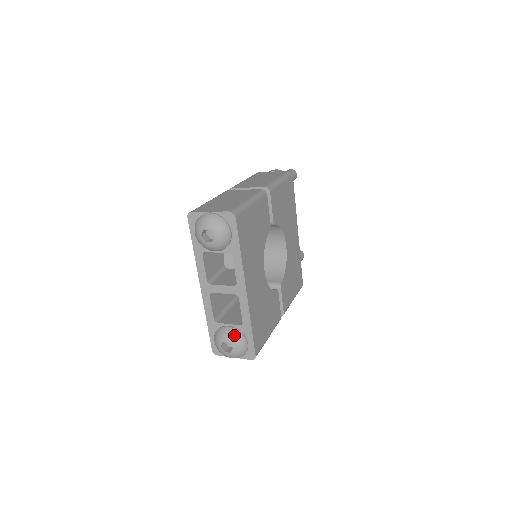
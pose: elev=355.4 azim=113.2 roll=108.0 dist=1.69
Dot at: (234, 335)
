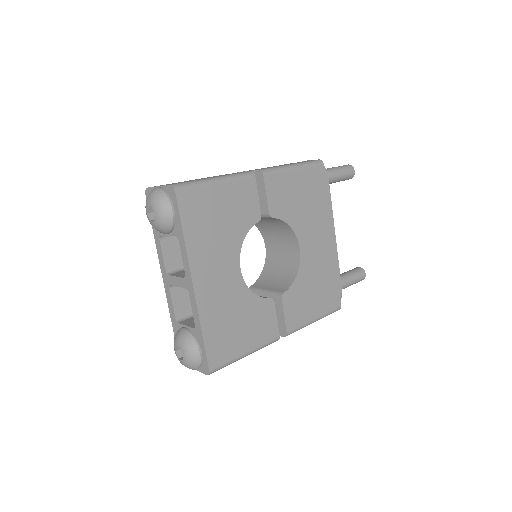
Dot at: (185, 339)
